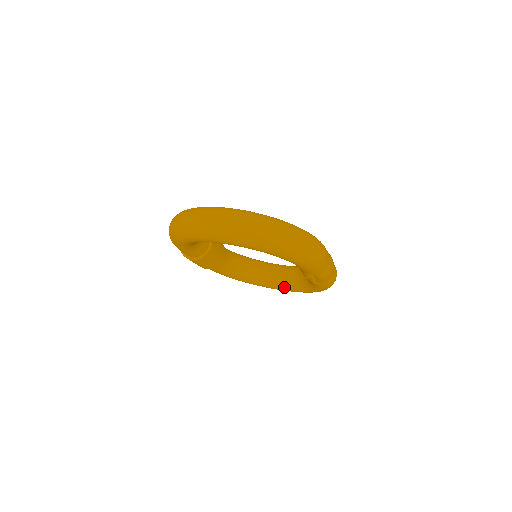
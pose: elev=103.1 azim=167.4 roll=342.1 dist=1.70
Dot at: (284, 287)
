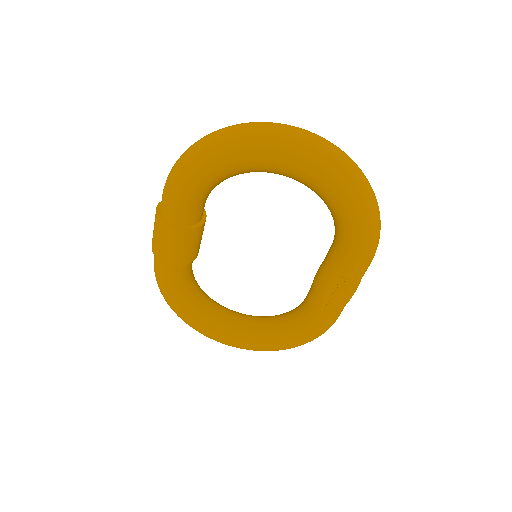
Dot at: (243, 337)
